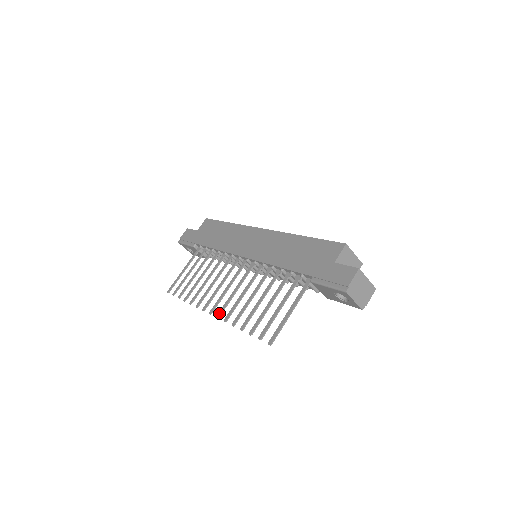
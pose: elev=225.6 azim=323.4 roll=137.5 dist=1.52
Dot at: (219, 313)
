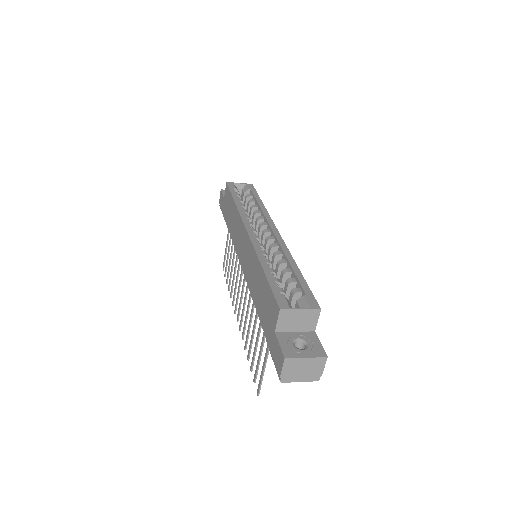
Dot at: (239, 326)
